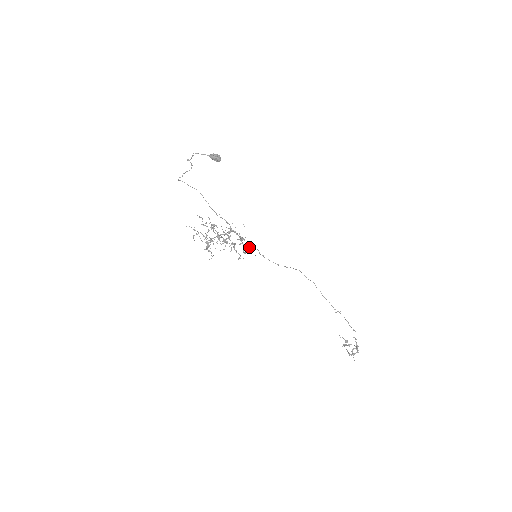
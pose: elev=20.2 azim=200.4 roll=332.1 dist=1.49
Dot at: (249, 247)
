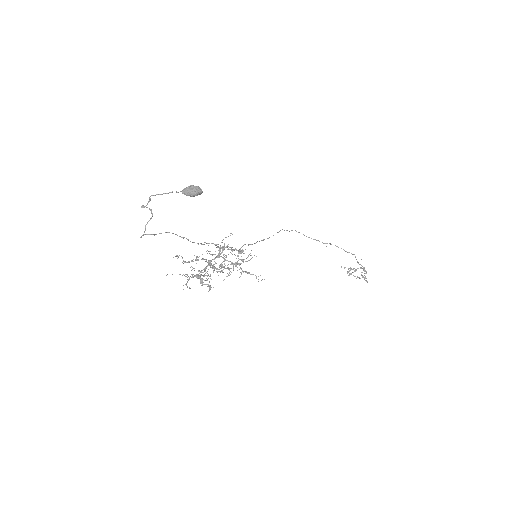
Dot at: (240, 249)
